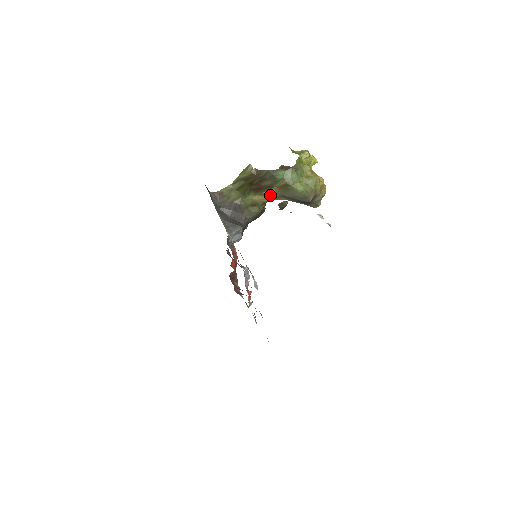
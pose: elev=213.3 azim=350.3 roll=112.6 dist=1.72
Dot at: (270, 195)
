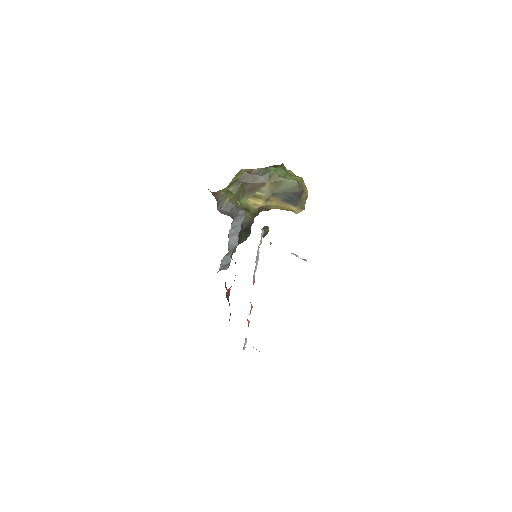
Dot at: (262, 197)
